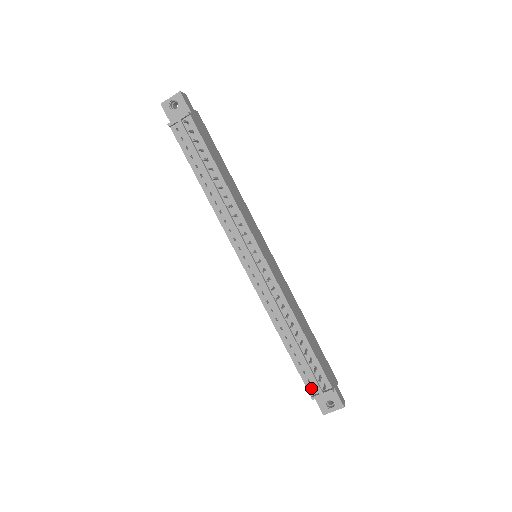
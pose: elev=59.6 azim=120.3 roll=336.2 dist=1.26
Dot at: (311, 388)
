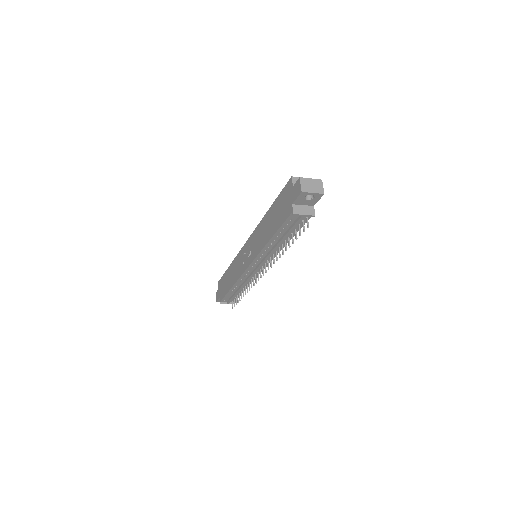
Dot at: (224, 300)
